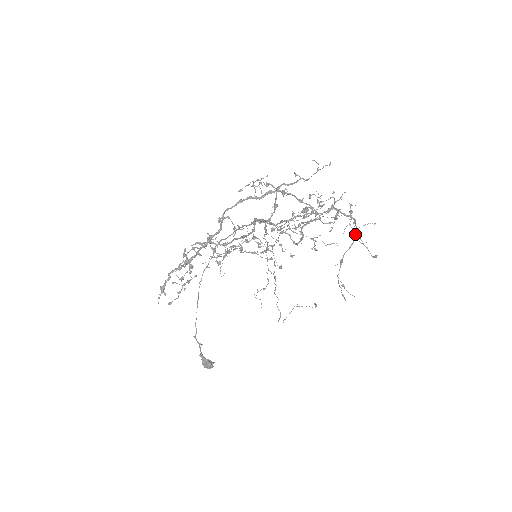
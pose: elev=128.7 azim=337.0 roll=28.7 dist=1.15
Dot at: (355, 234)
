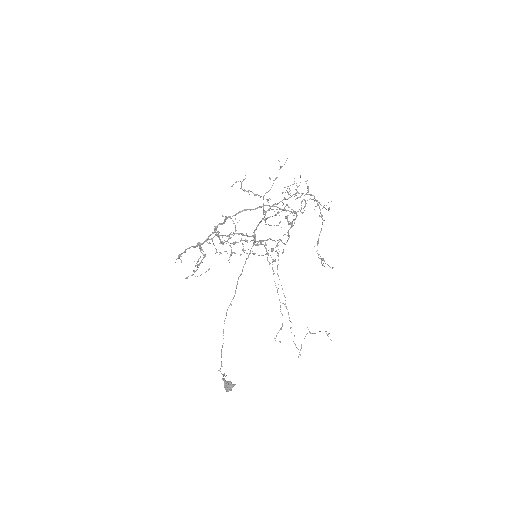
Dot at: (321, 215)
